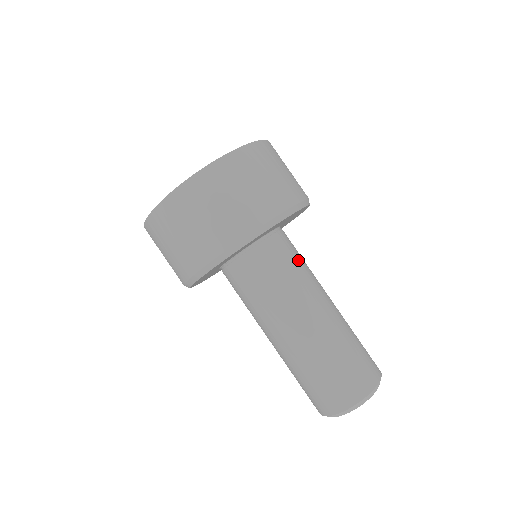
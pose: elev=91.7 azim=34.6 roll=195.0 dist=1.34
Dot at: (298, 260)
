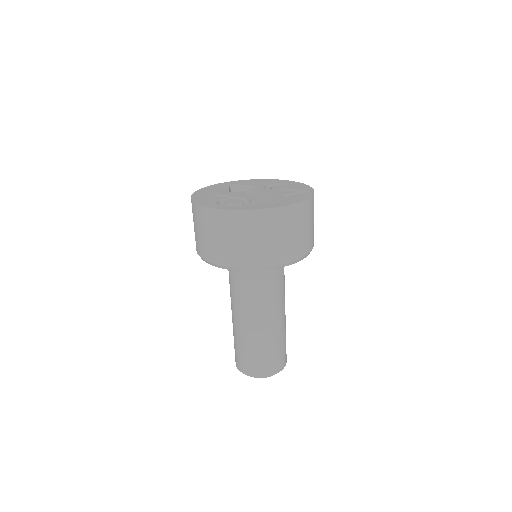
Dot at: occluded
